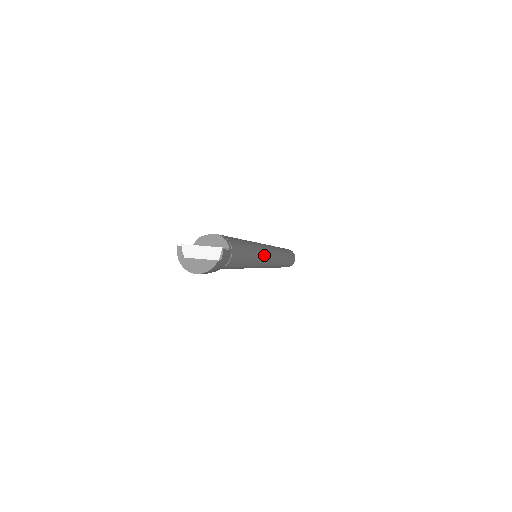
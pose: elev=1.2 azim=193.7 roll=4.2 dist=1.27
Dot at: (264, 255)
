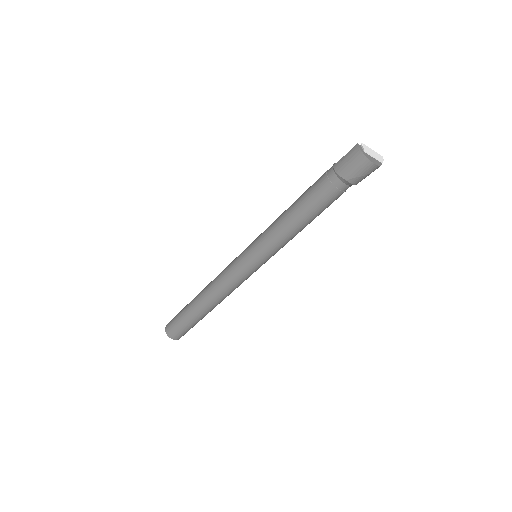
Dot at: occluded
